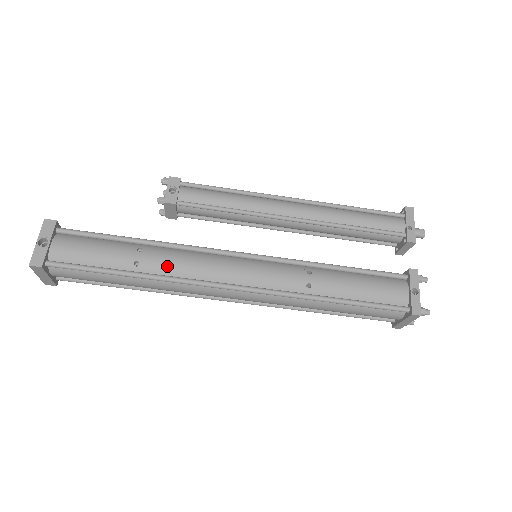
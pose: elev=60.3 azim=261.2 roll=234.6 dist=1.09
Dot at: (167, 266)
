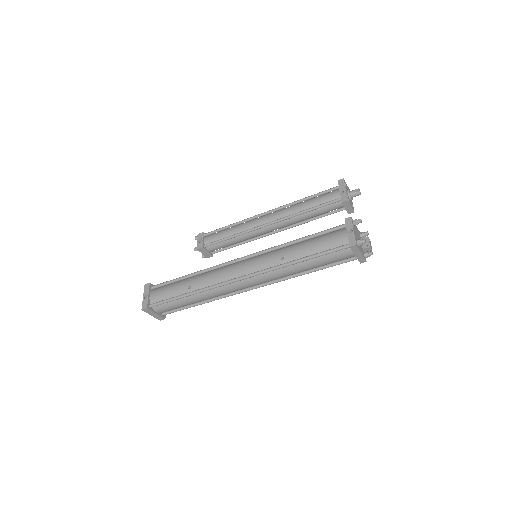
Dot at: (204, 282)
